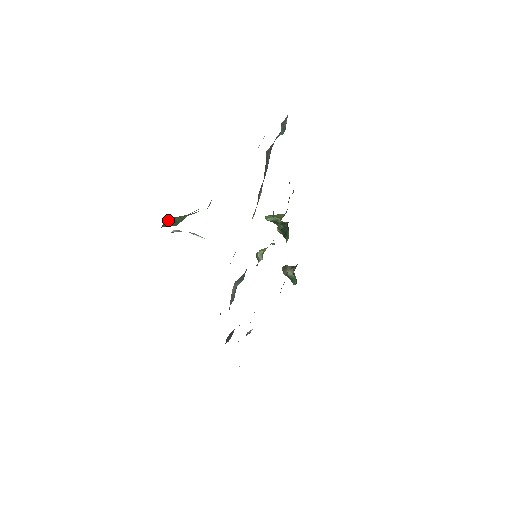
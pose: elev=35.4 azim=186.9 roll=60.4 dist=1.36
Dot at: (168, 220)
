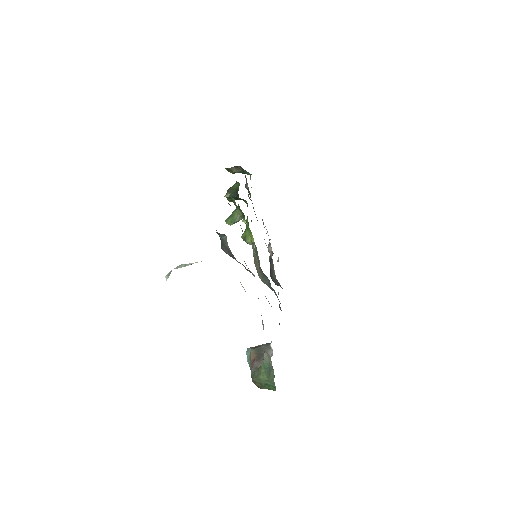
Dot at: (258, 384)
